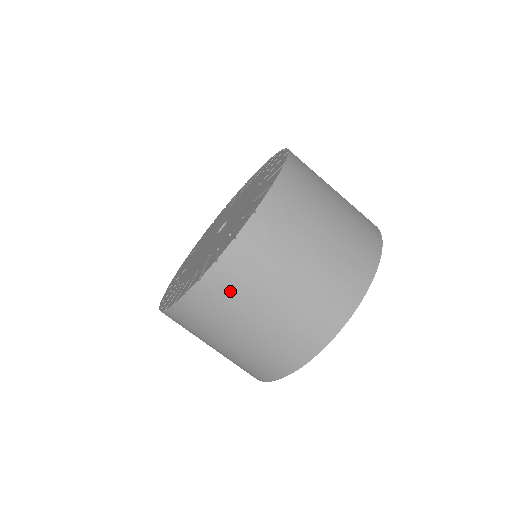
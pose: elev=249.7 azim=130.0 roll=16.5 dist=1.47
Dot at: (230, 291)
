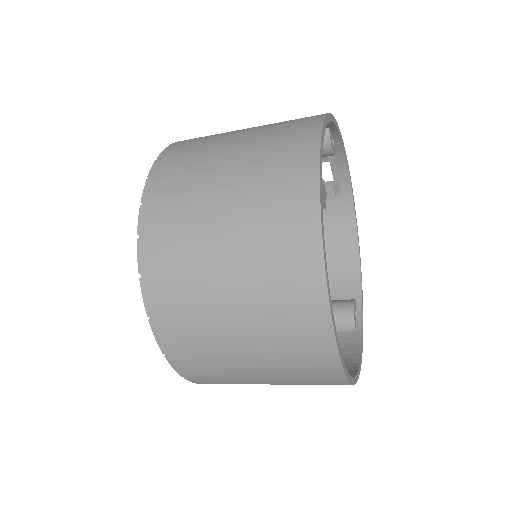
Dot at: occluded
